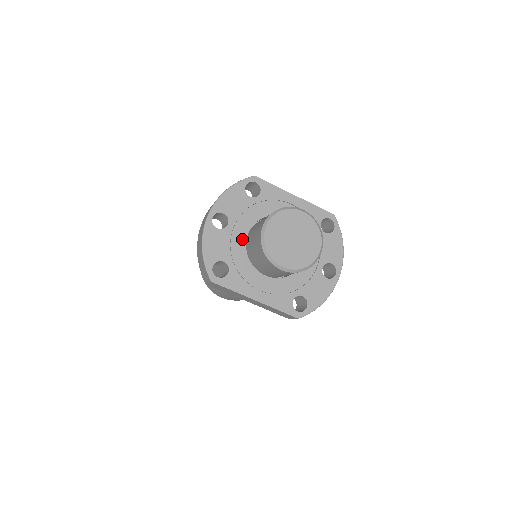
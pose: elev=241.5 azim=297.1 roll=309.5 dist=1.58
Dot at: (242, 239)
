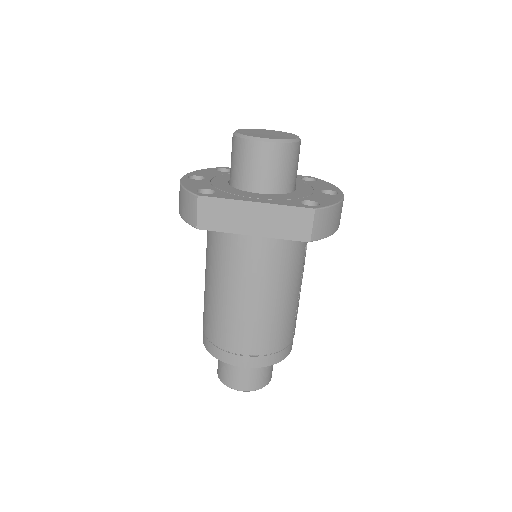
Dot at: (223, 183)
